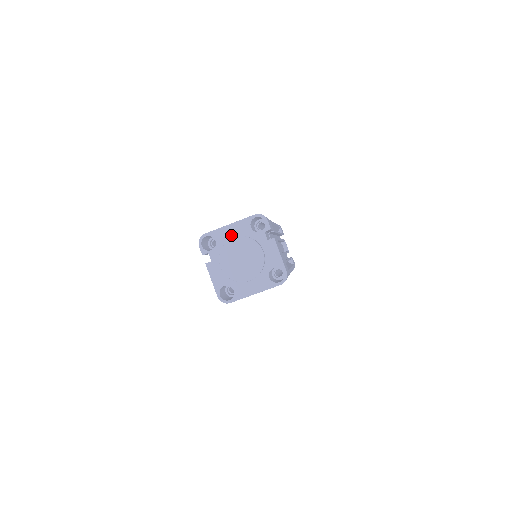
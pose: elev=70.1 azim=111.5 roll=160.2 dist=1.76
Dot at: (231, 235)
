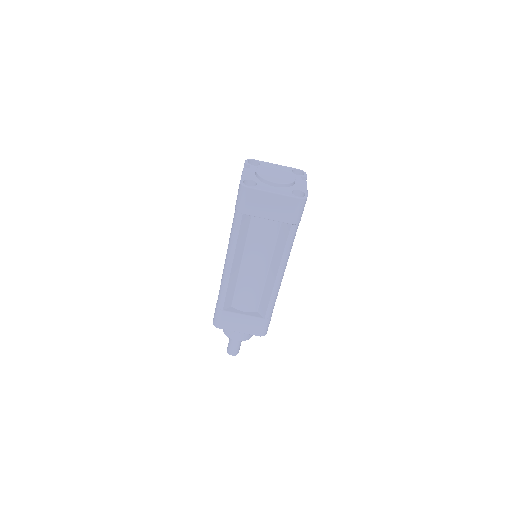
Dot at: occluded
